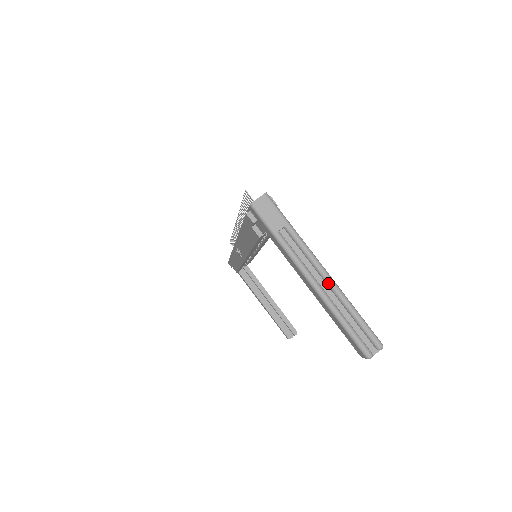
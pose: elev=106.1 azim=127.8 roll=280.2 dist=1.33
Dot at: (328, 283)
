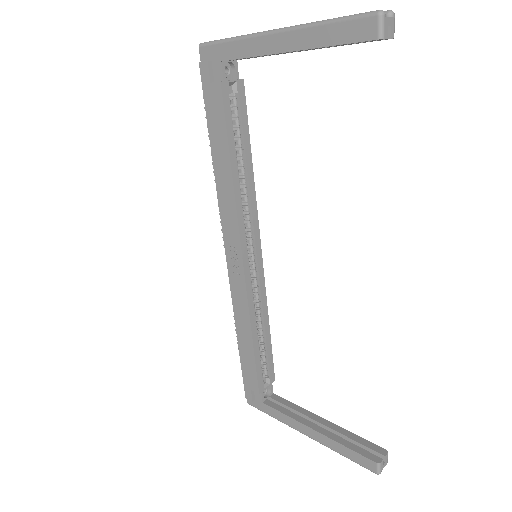
Dot at: occluded
